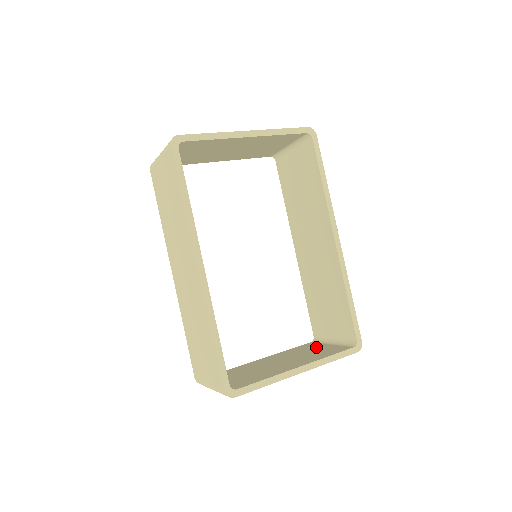
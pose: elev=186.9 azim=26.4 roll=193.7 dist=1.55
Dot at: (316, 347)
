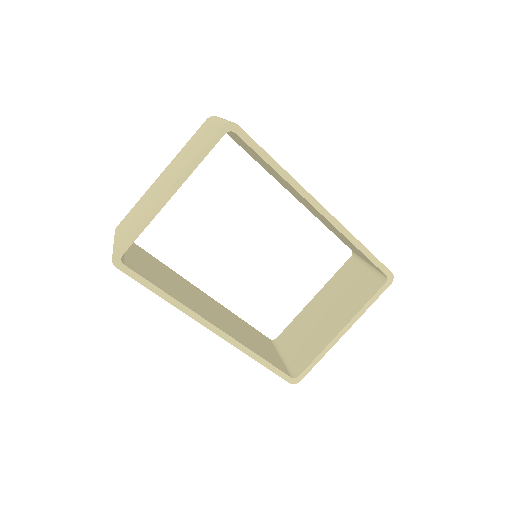
Dot at: (355, 275)
